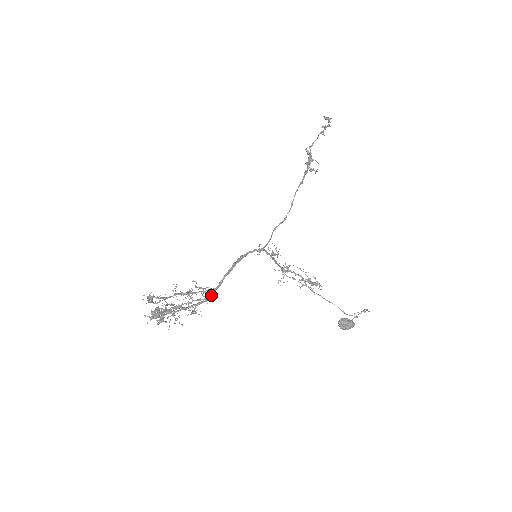
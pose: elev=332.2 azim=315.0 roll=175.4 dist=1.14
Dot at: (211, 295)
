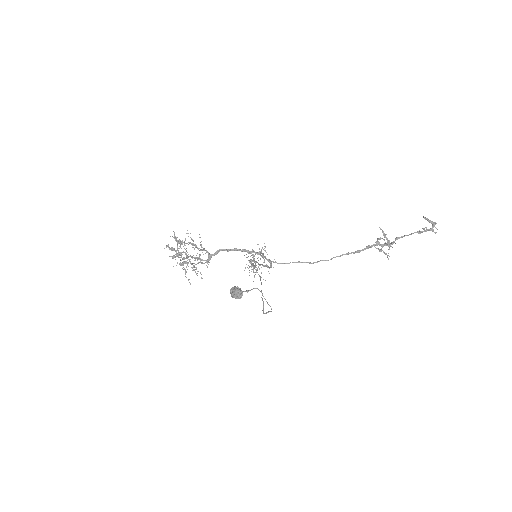
Dot at: (208, 260)
